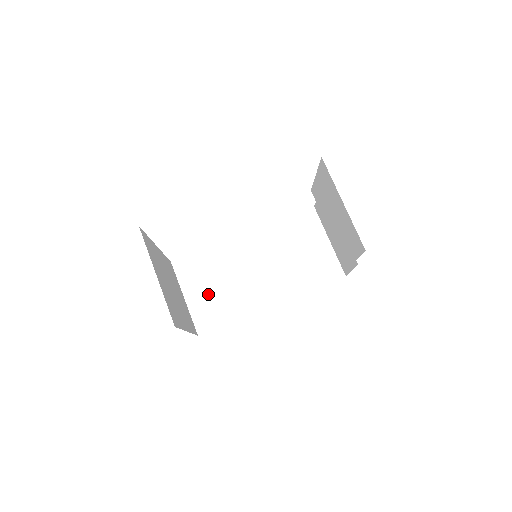
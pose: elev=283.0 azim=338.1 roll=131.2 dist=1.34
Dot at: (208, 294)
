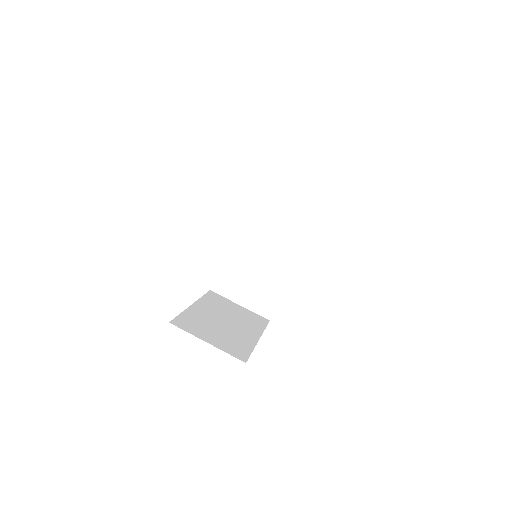
Dot at: (252, 290)
